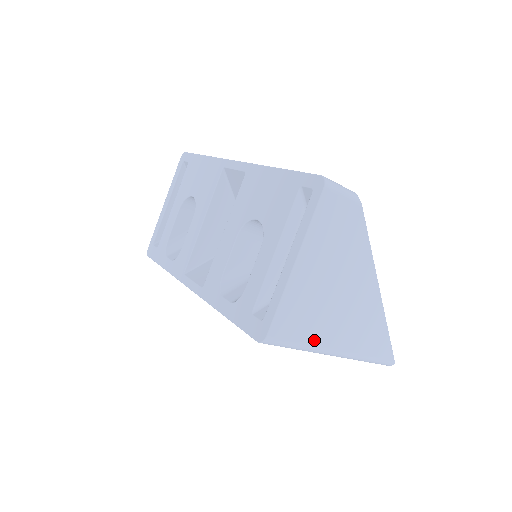
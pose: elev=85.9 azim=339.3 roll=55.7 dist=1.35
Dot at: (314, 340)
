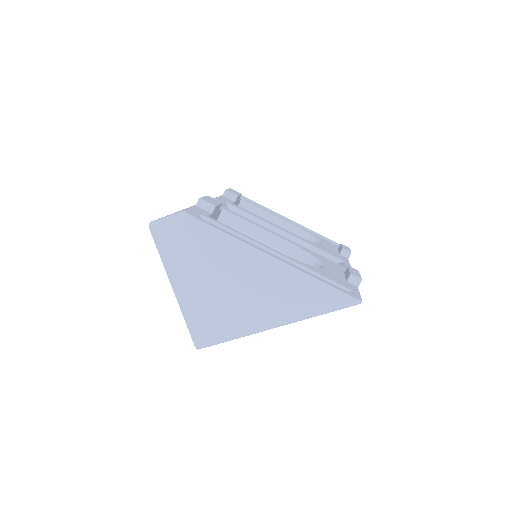
Dot at: (239, 328)
